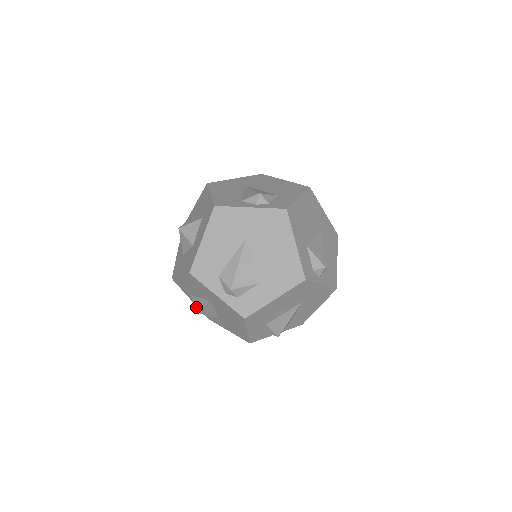
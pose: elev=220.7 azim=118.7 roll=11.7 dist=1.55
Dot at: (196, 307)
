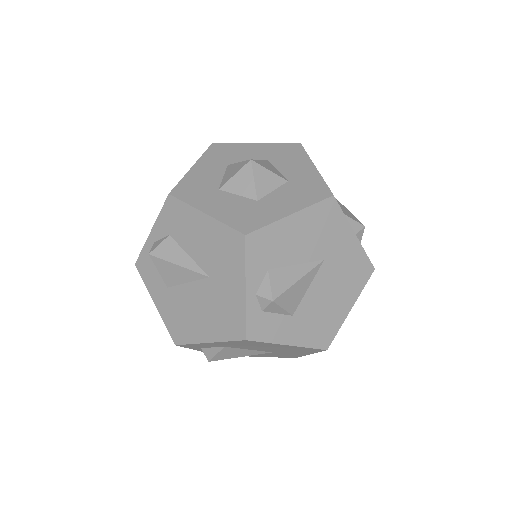
Dot at: (161, 253)
